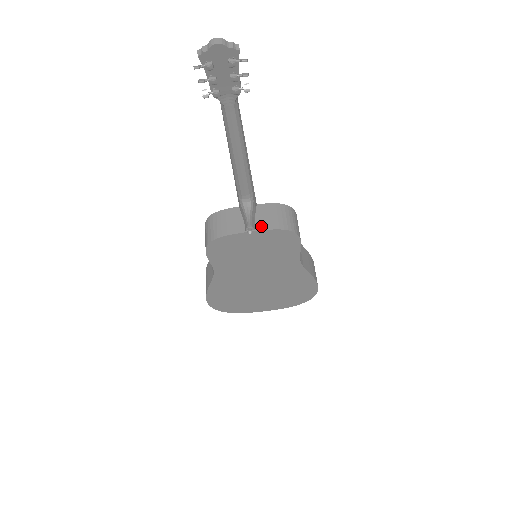
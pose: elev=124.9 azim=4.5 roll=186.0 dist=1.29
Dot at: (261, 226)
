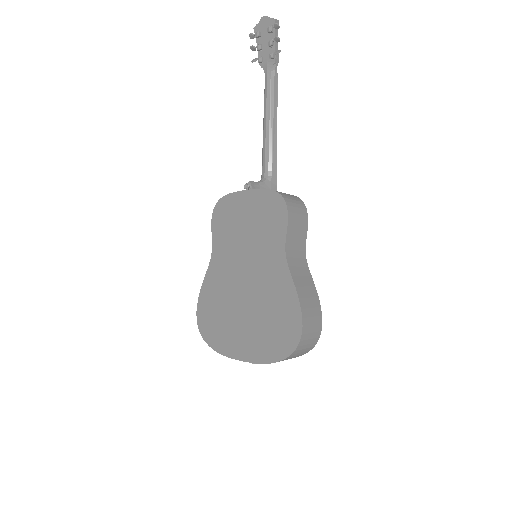
Dot at: (260, 190)
